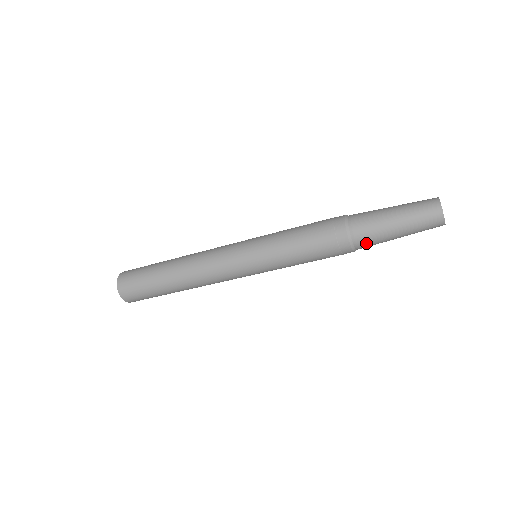
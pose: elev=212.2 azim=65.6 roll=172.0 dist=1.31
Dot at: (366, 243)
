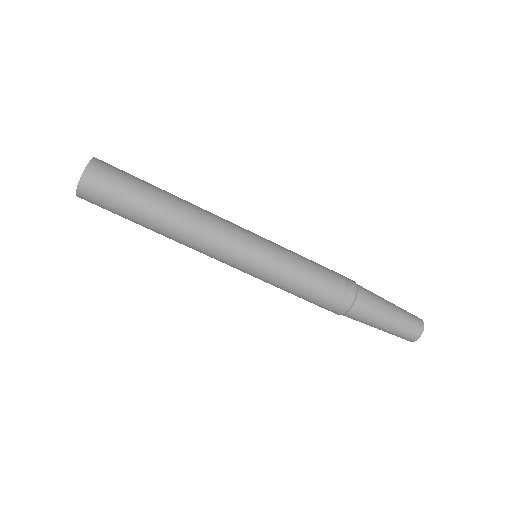
Dot at: (356, 318)
